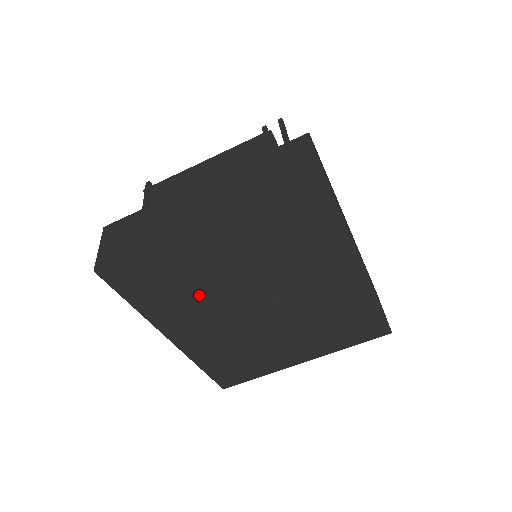
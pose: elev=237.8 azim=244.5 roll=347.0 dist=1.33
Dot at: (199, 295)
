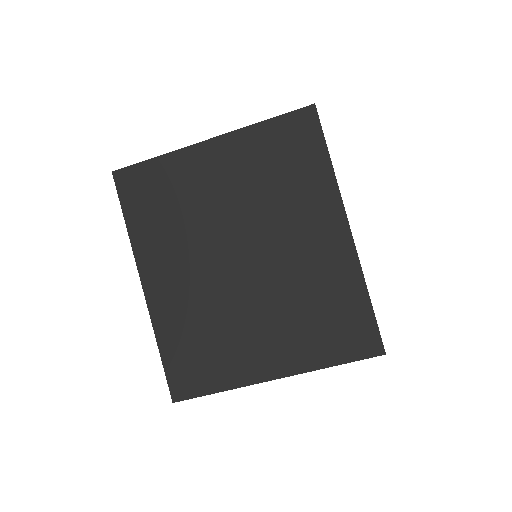
Dot at: (187, 225)
